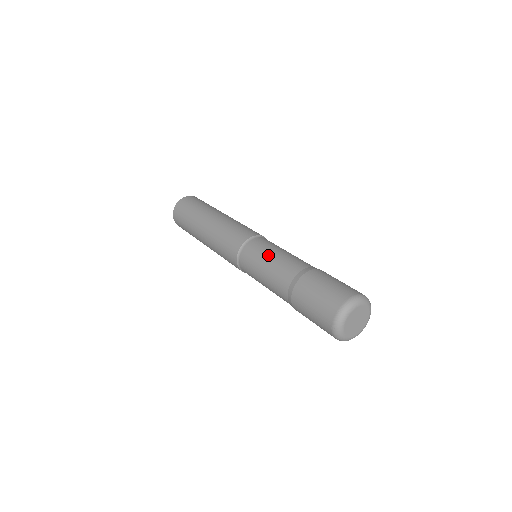
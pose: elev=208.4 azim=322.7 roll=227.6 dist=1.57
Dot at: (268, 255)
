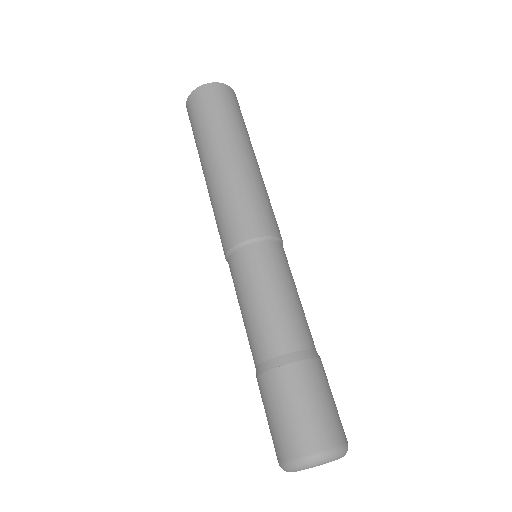
Dot at: (244, 299)
